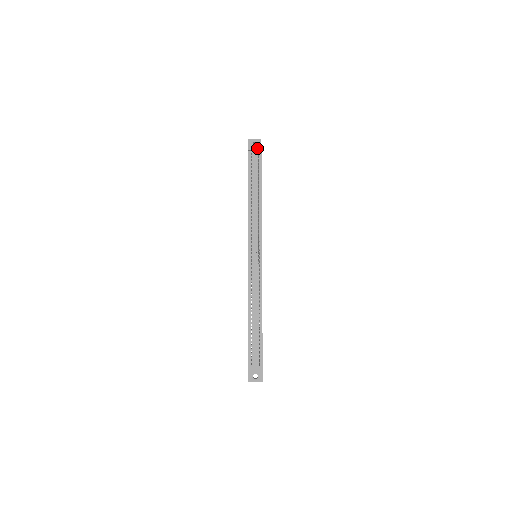
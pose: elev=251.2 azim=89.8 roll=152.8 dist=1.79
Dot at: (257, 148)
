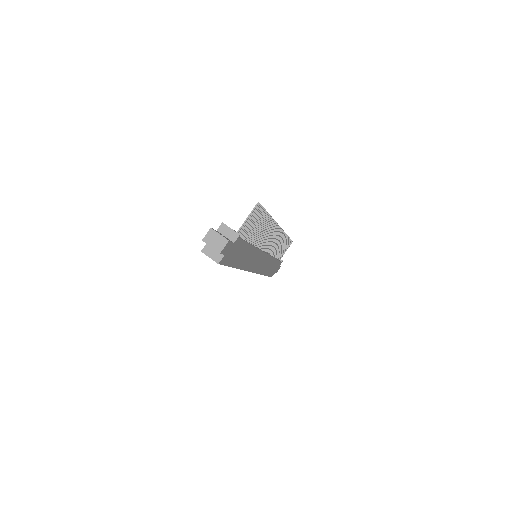
Dot at: occluded
